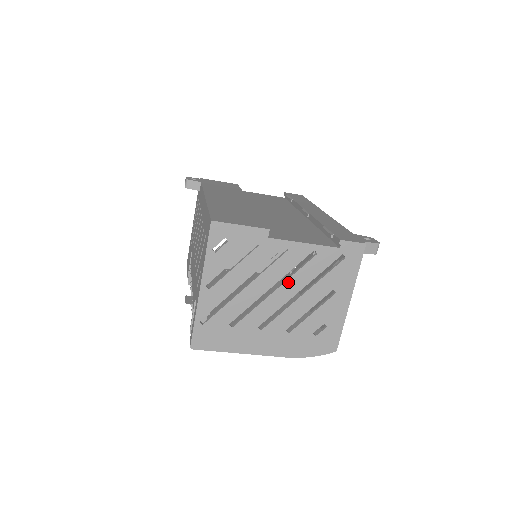
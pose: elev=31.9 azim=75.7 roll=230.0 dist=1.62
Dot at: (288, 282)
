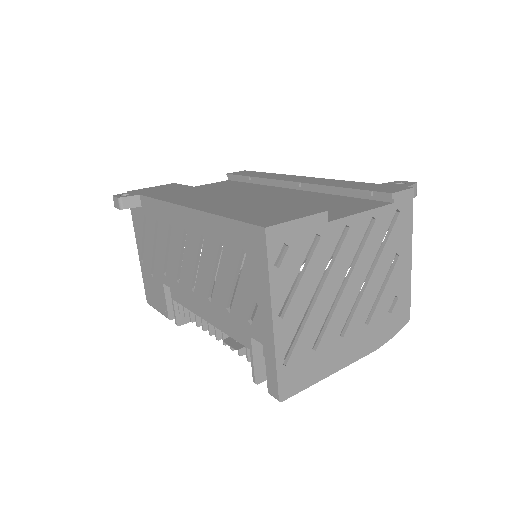
Dot at: (356, 266)
